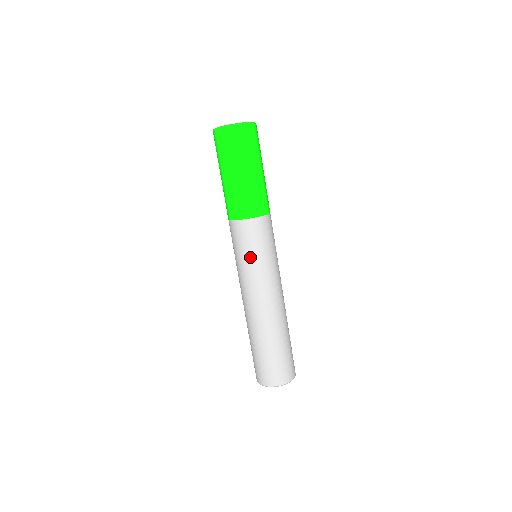
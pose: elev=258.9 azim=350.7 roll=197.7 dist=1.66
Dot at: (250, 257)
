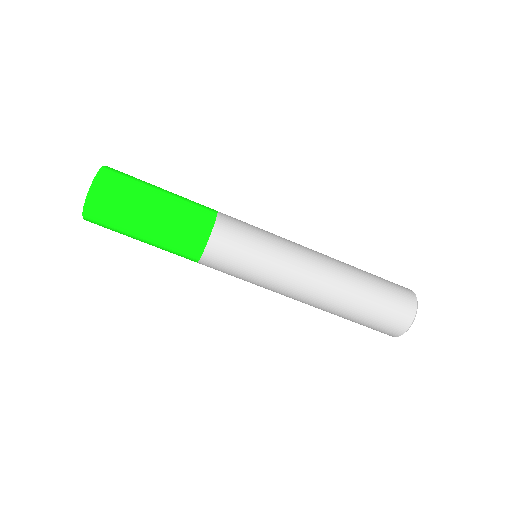
Dot at: (259, 248)
